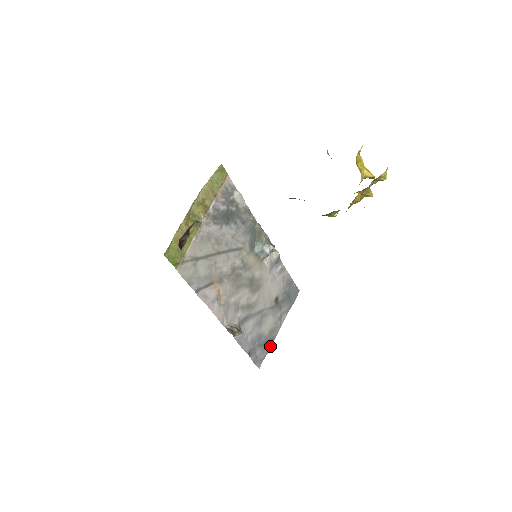
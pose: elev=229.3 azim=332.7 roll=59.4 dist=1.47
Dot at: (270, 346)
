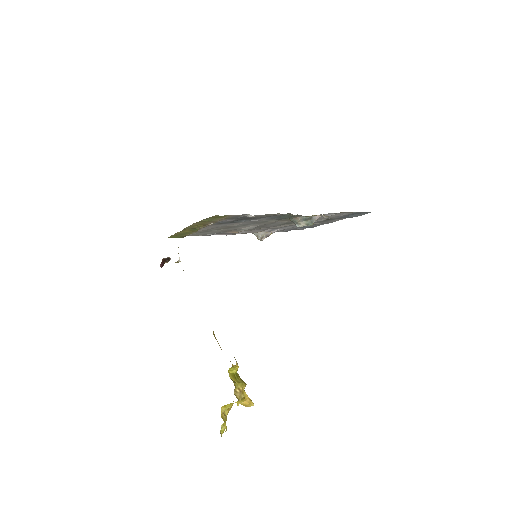
Dot at: occluded
